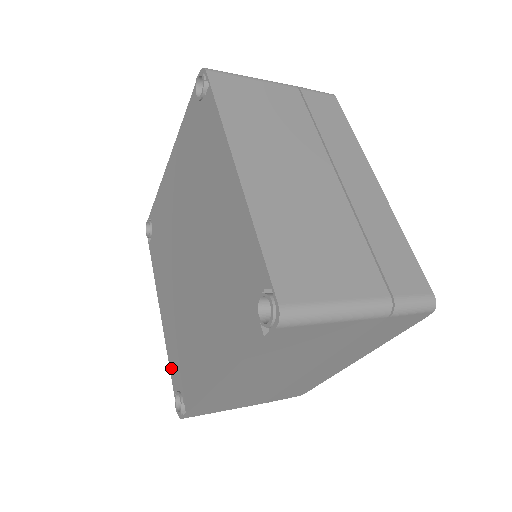
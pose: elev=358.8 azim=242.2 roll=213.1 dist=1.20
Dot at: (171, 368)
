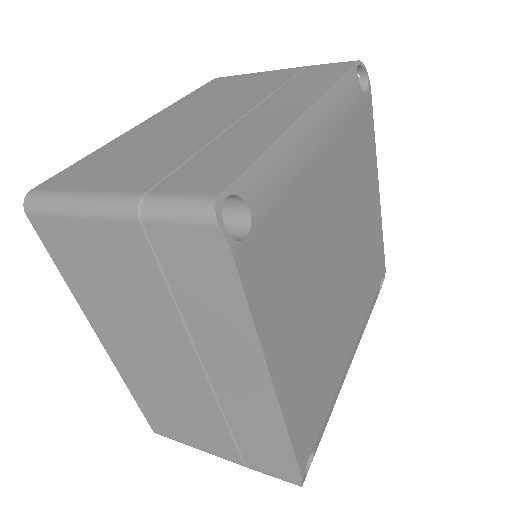
Dot at: occluded
